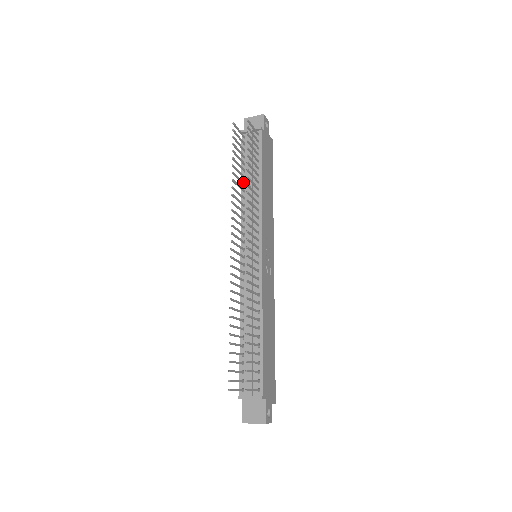
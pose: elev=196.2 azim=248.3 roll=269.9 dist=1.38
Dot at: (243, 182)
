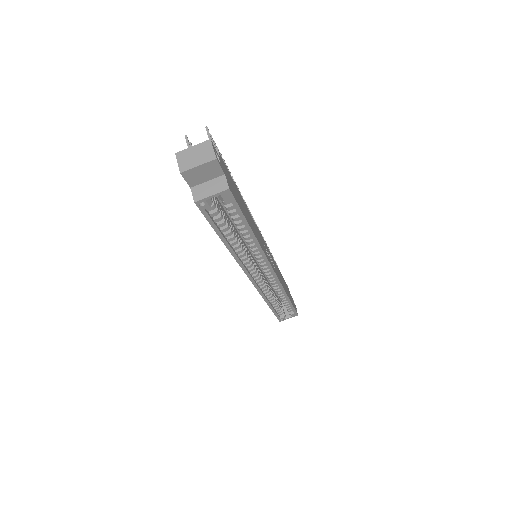
Dot at: occluded
